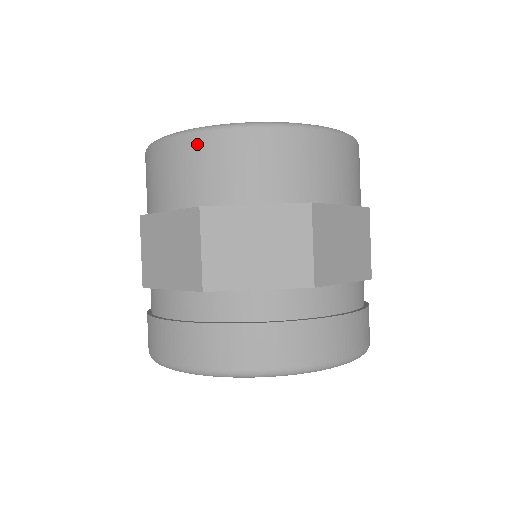
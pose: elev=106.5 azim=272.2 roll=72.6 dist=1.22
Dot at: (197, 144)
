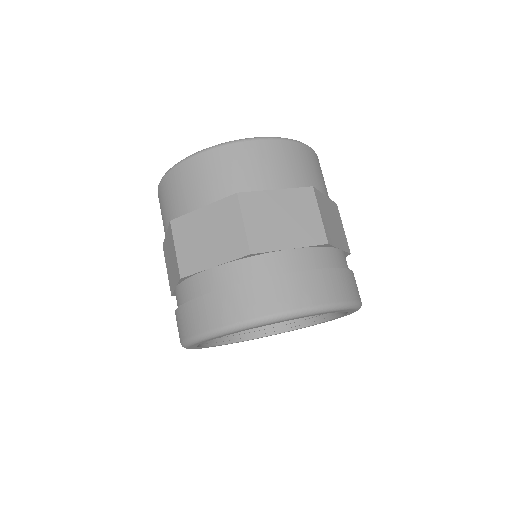
Dot at: (224, 153)
